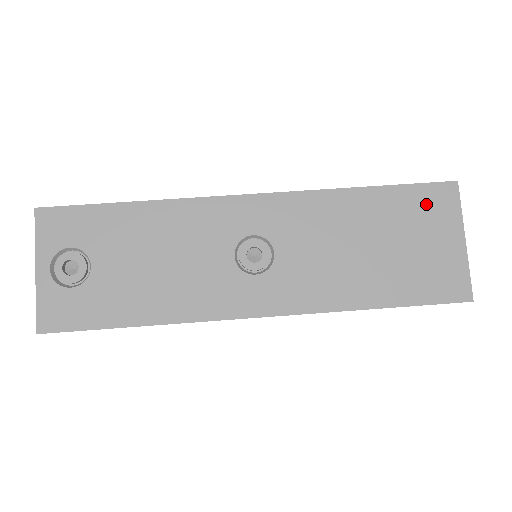
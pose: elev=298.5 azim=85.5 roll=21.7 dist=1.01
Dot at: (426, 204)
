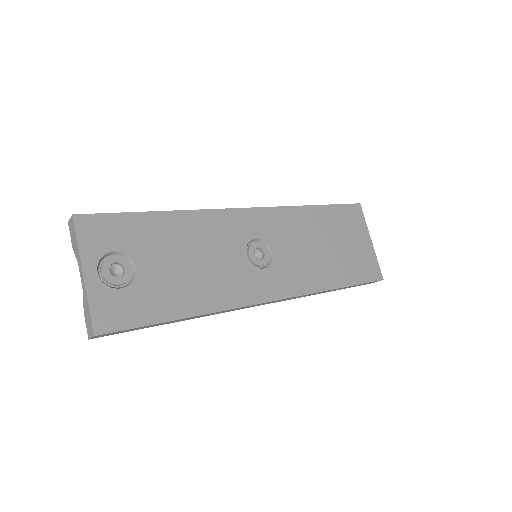
Dot at: (348, 218)
